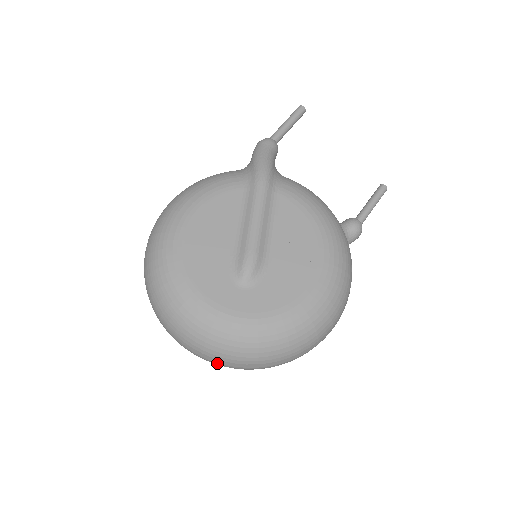
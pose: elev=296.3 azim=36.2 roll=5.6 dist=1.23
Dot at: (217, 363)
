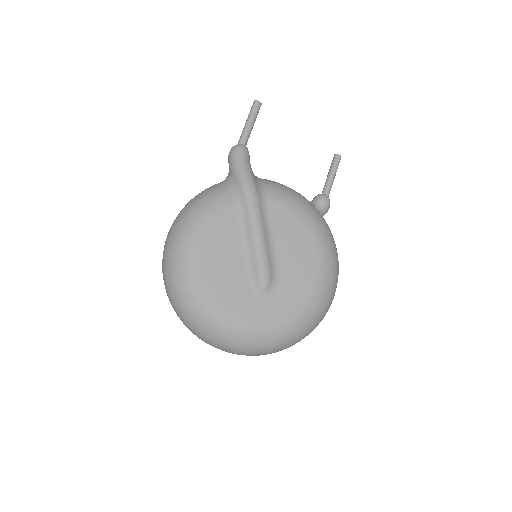
Dot at: (254, 355)
